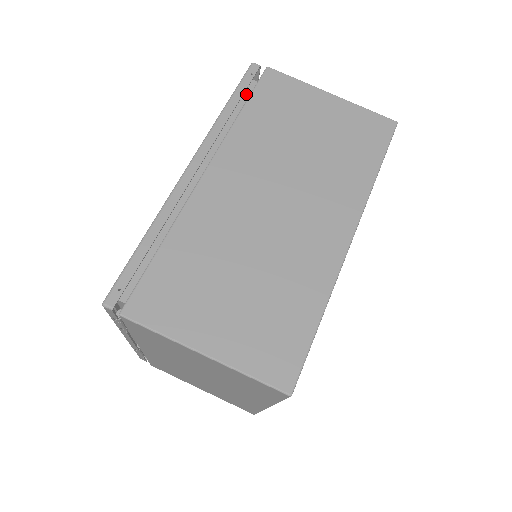
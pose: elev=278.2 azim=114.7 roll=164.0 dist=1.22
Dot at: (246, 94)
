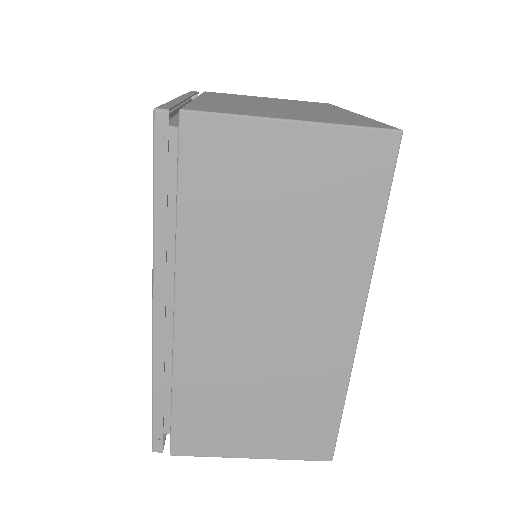
Dot at: (169, 159)
